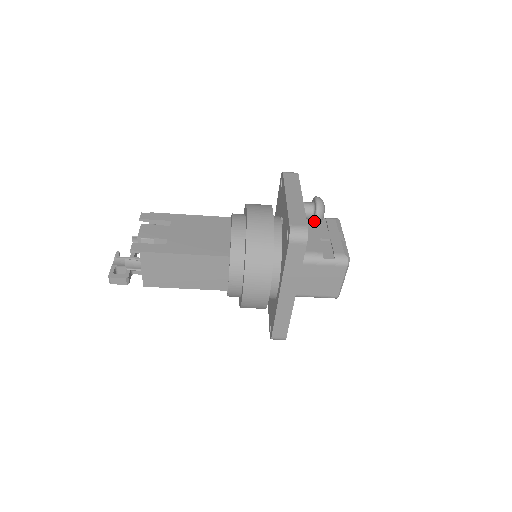
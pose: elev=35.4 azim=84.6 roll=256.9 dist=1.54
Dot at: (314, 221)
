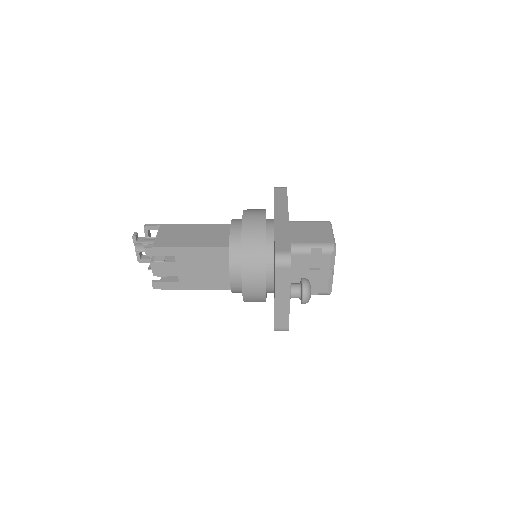
Dot at: occluded
